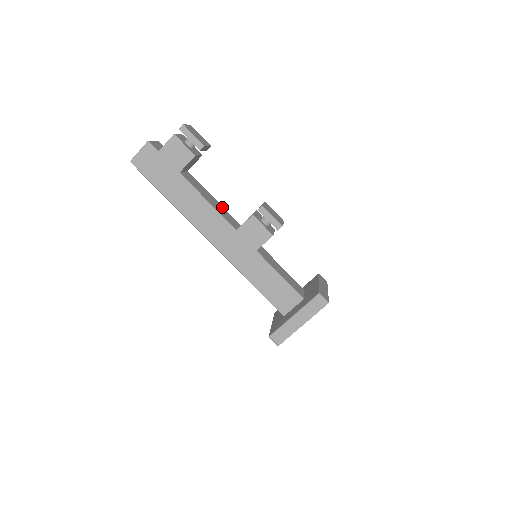
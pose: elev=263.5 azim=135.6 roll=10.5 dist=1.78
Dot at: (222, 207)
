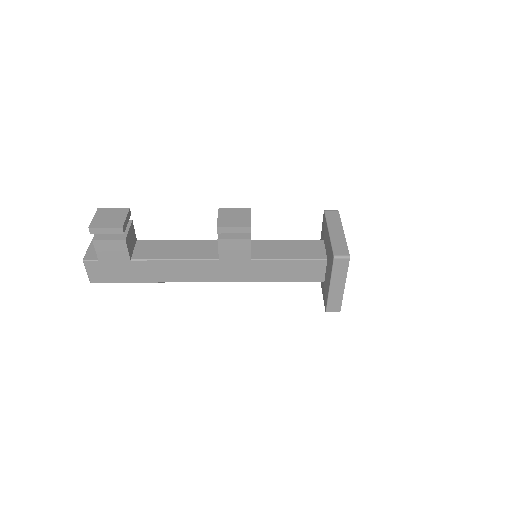
Dot at: (191, 242)
